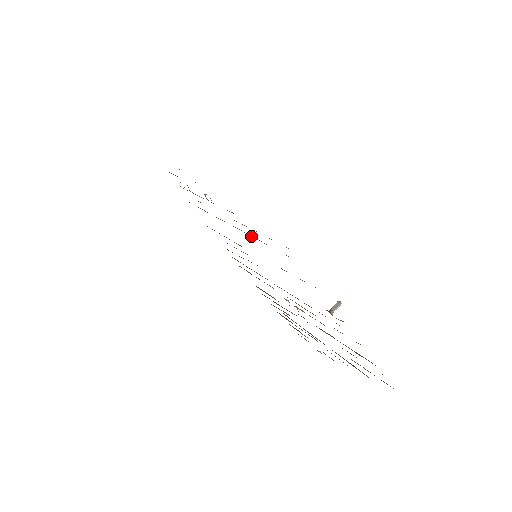
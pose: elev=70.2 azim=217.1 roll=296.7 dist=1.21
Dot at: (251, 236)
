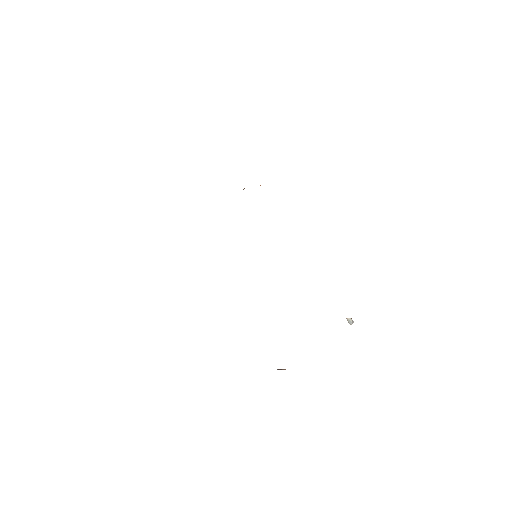
Dot at: occluded
